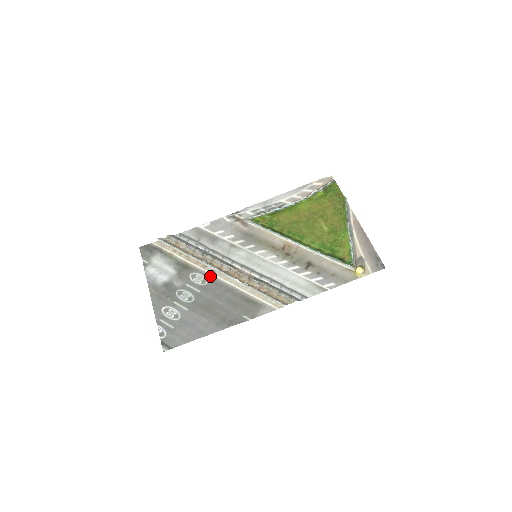
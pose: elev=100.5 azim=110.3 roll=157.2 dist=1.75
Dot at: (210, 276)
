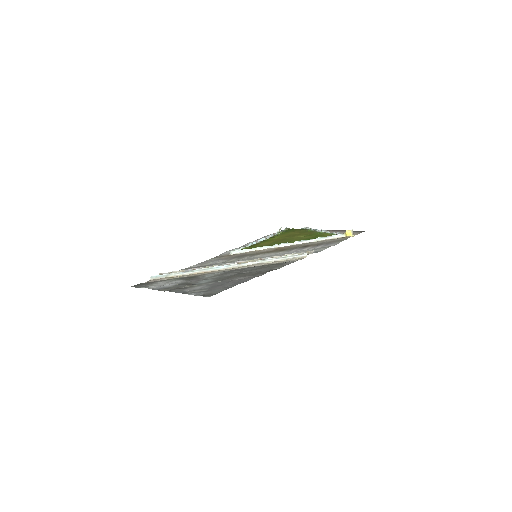
Dot at: occluded
